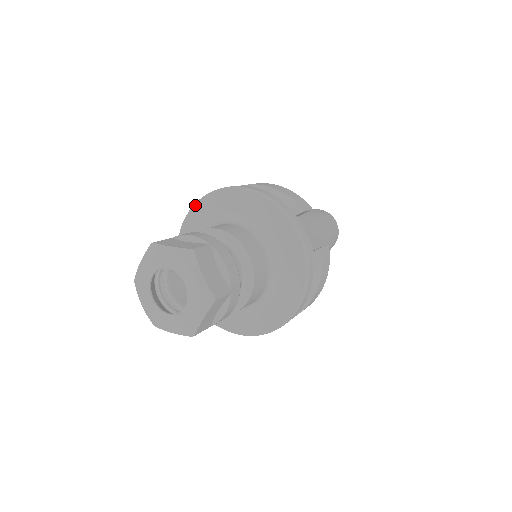
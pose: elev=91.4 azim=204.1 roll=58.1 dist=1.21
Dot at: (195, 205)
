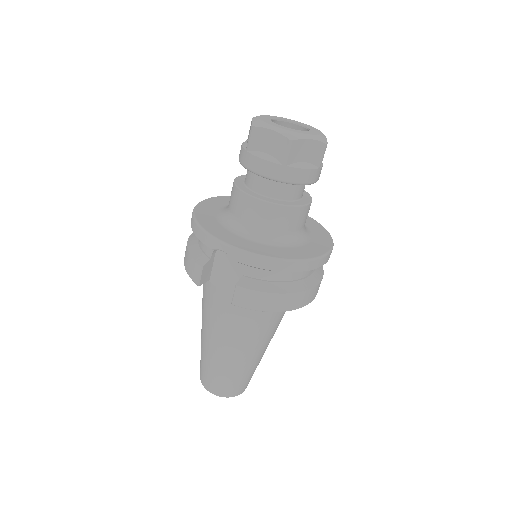
Dot at: (201, 202)
